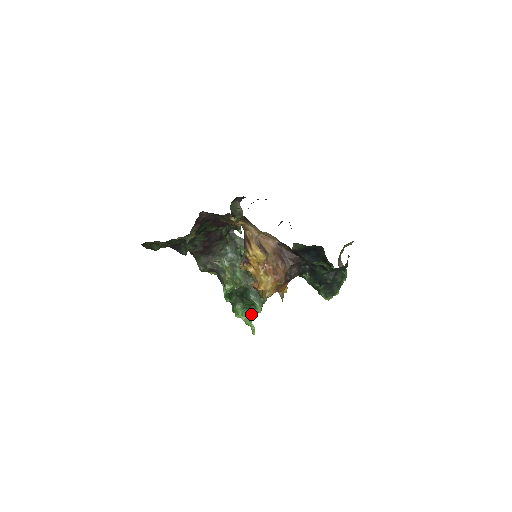
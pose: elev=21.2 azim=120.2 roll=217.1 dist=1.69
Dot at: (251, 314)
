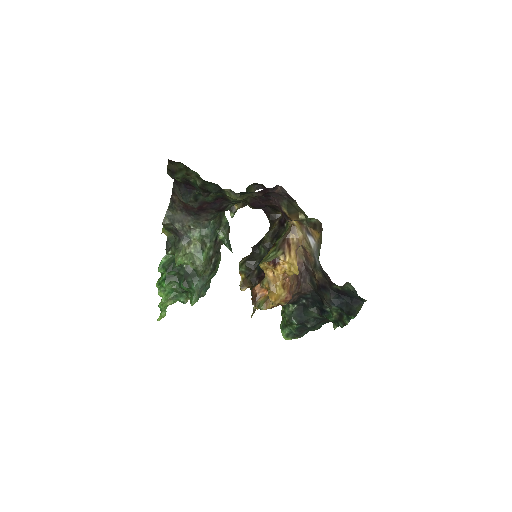
Dot at: (175, 300)
